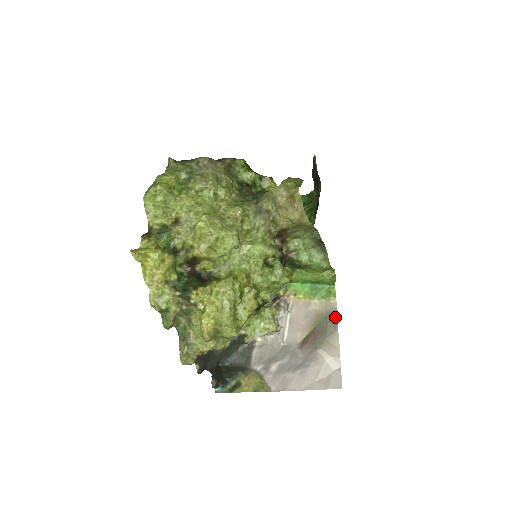
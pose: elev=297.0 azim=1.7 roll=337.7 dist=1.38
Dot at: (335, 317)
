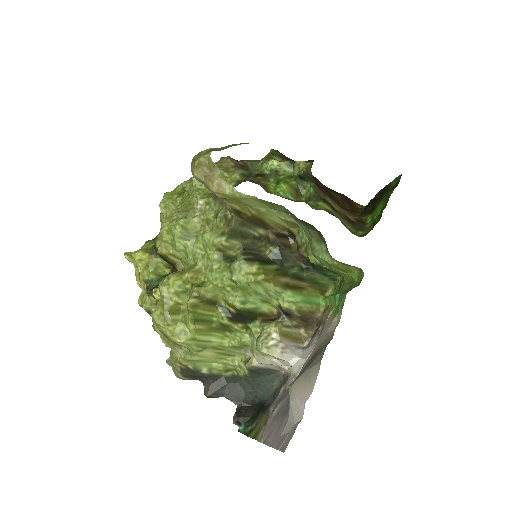
Dot at: occluded
